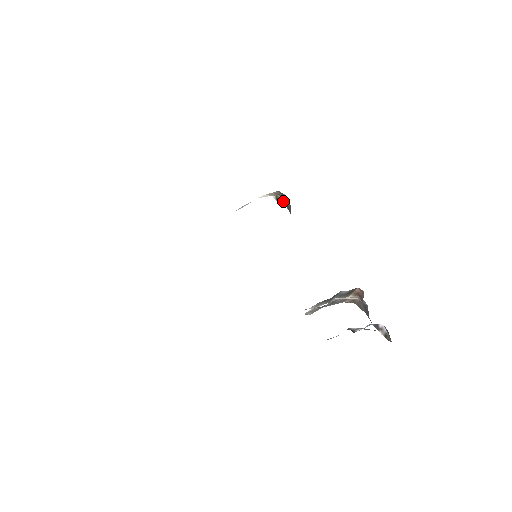
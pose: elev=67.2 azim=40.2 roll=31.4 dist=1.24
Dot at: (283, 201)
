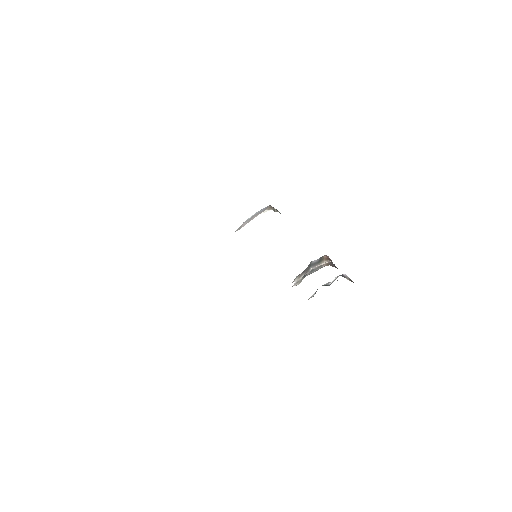
Dot at: (278, 211)
